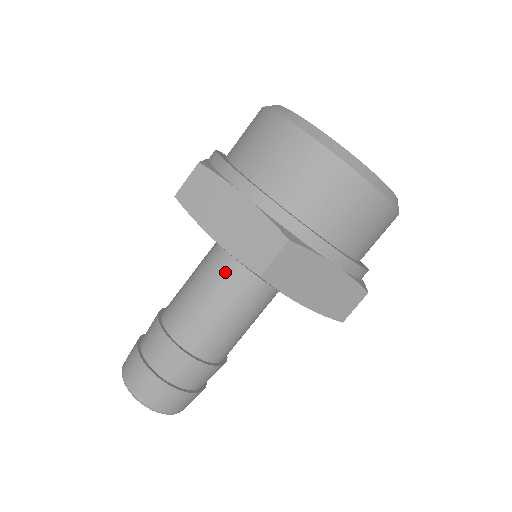
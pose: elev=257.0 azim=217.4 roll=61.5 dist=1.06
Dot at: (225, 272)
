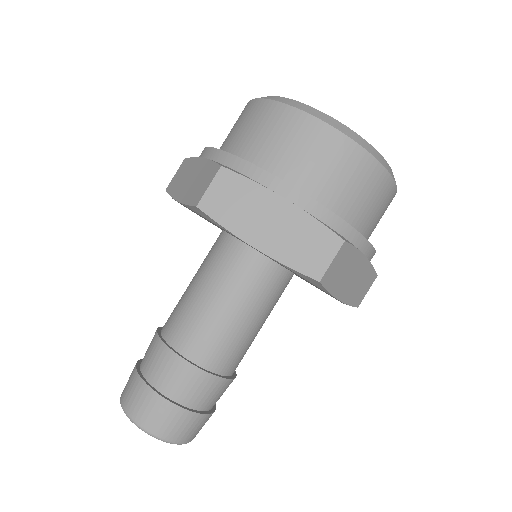
Dot at: (243, 280)
